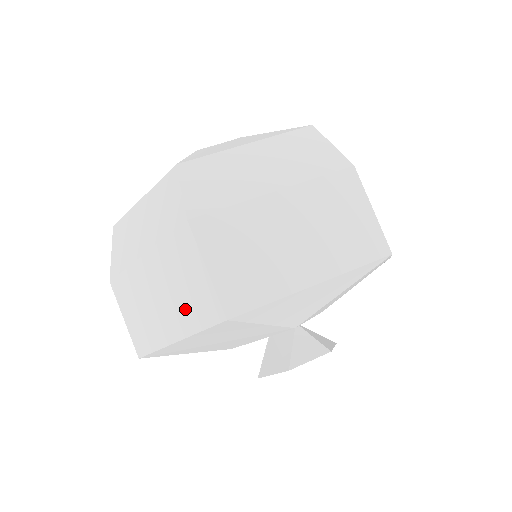
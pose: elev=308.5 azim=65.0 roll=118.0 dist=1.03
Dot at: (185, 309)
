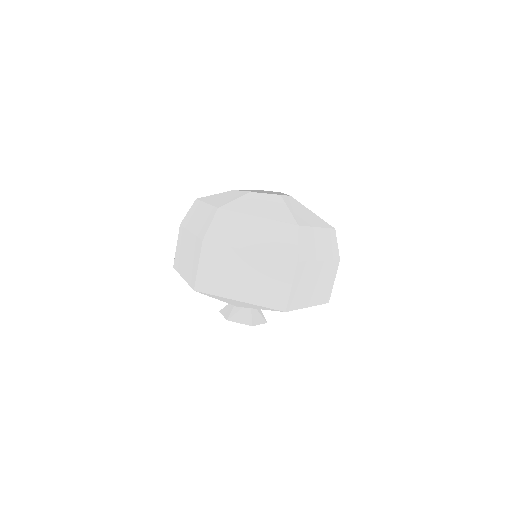
Dot at: (189, 270)
